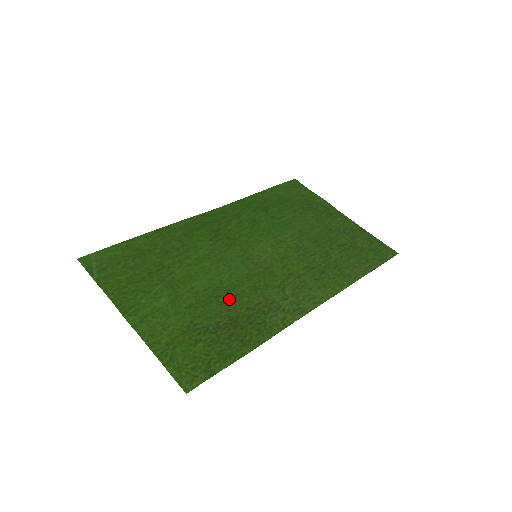
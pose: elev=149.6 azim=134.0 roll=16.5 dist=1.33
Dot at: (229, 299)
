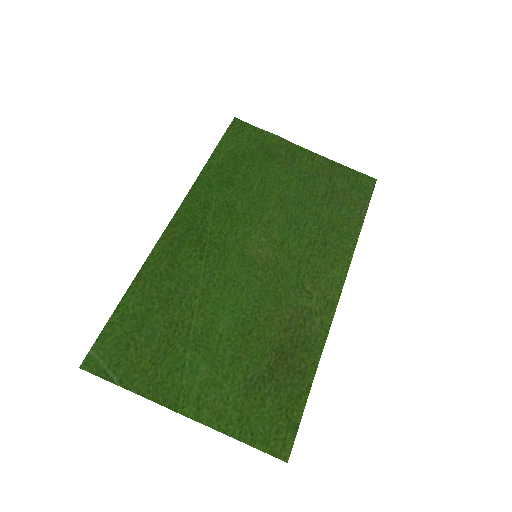
Dot at: (262, 329)
